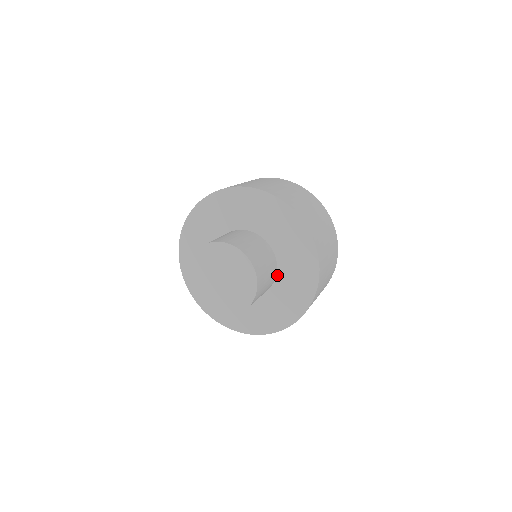
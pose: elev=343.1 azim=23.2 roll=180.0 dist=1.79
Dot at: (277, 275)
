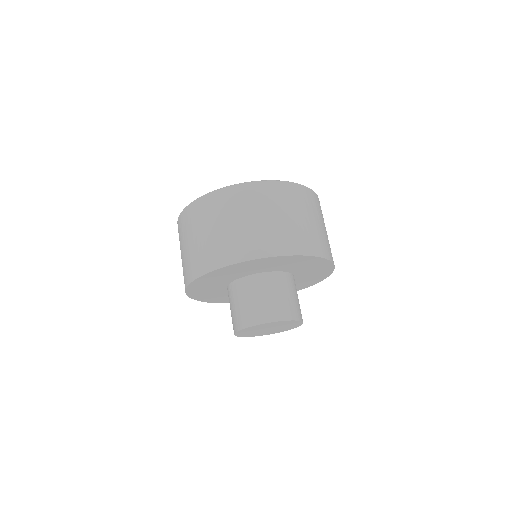
Dot at: occluded
